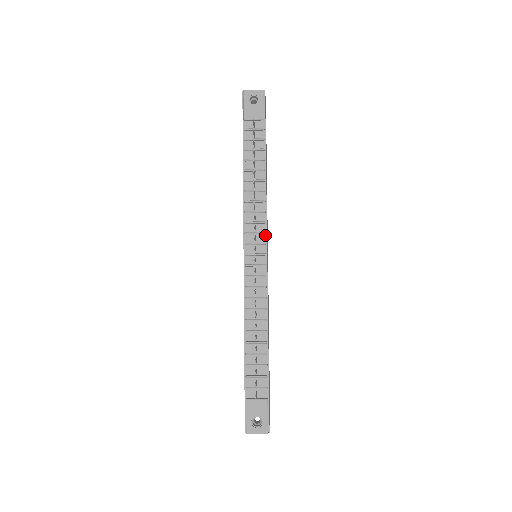
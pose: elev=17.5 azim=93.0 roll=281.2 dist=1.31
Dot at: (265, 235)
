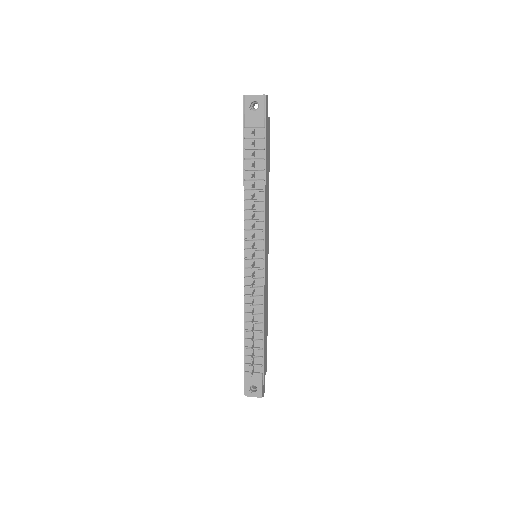
Dot at: (263, 242)
